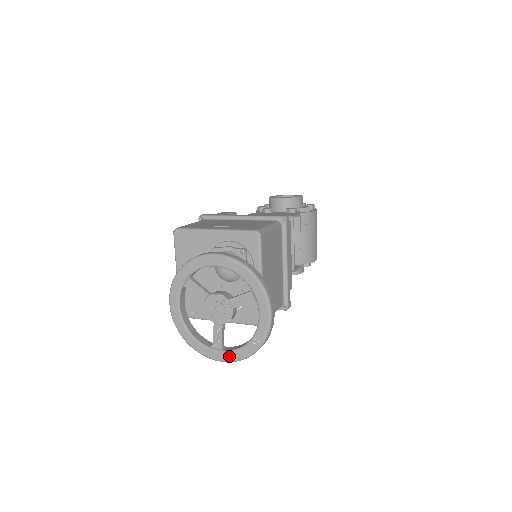
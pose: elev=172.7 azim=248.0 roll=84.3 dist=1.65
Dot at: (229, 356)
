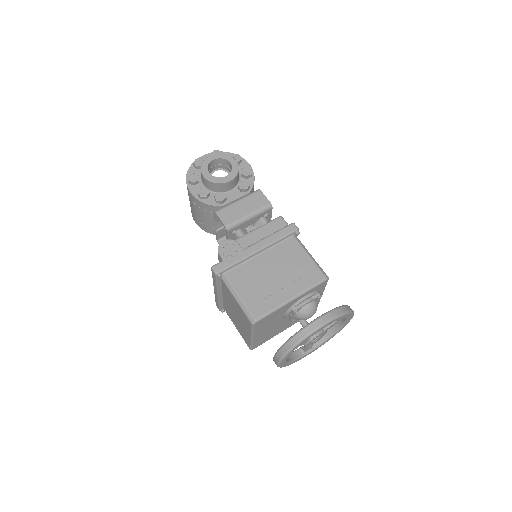
Dot at: occluded
